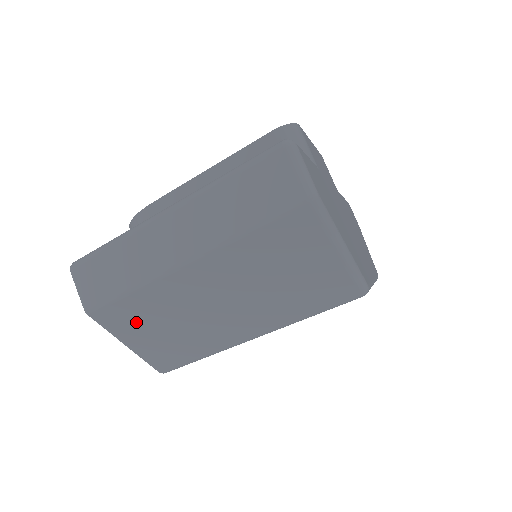
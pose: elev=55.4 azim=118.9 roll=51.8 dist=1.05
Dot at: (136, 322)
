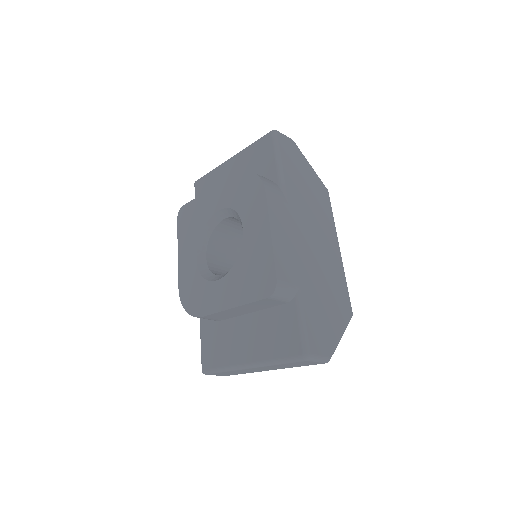
Dot at: occluded
